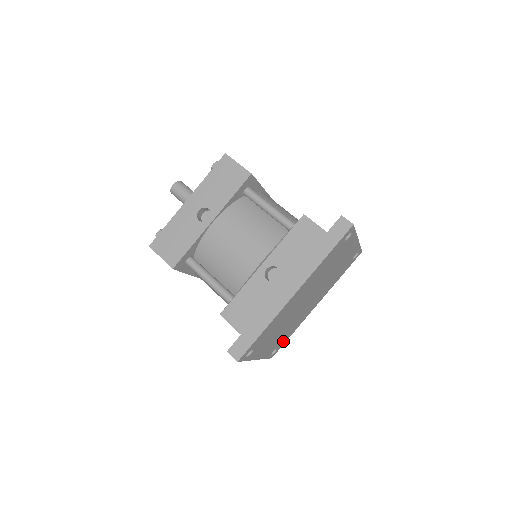
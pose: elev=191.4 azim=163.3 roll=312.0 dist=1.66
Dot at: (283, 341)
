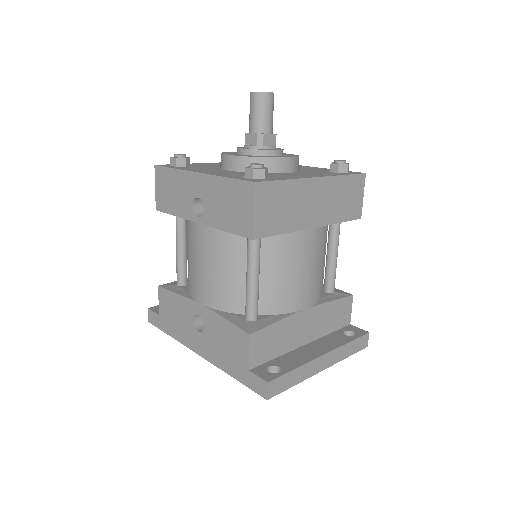
Dot at: occluded
